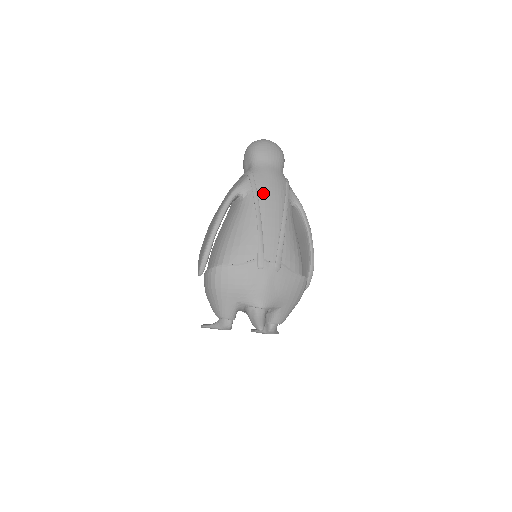
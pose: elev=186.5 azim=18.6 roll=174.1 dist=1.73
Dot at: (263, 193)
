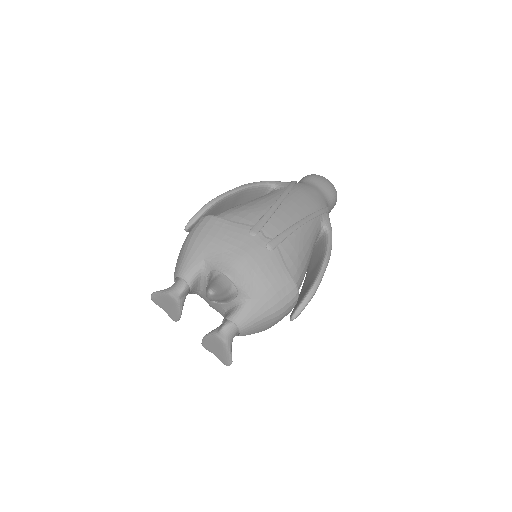
Dot at: (297, 192)
